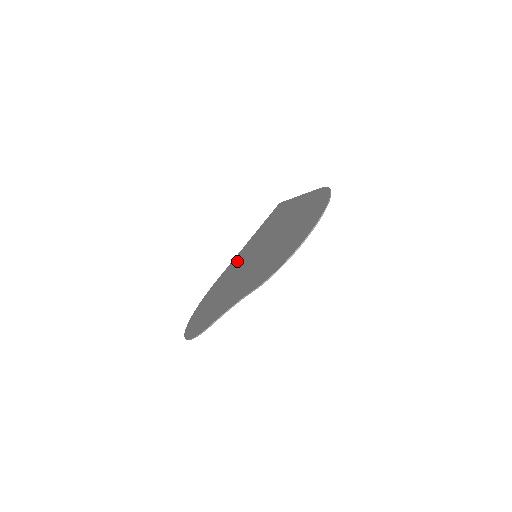
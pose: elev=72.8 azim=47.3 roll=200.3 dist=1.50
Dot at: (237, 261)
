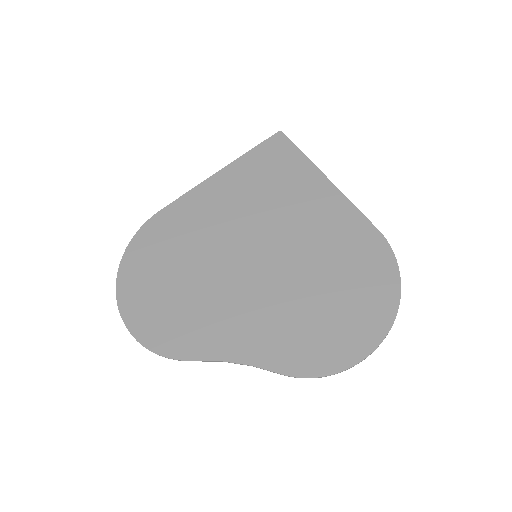
Dot at: (208, 210)
